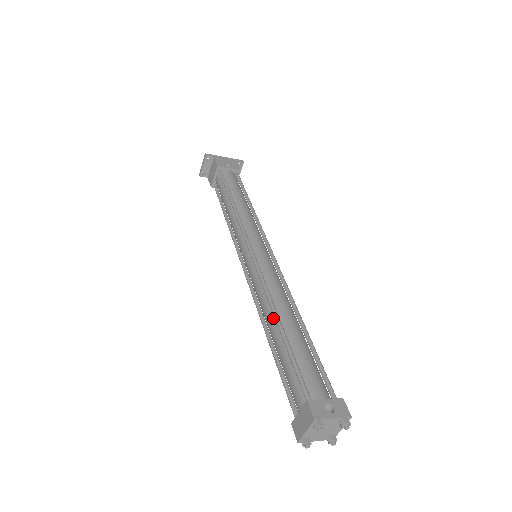
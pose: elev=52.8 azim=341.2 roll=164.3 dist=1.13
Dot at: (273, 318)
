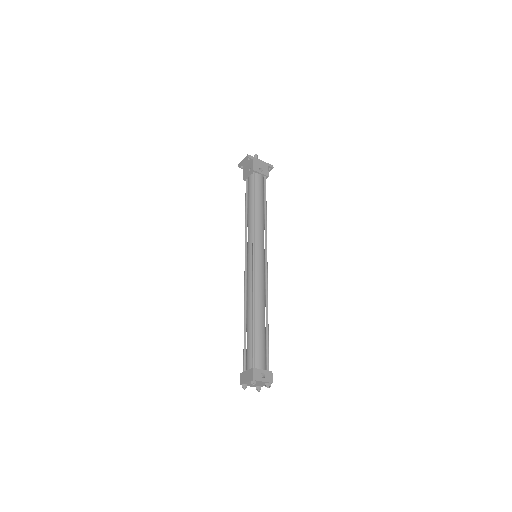
Dot at: (252, 309)
